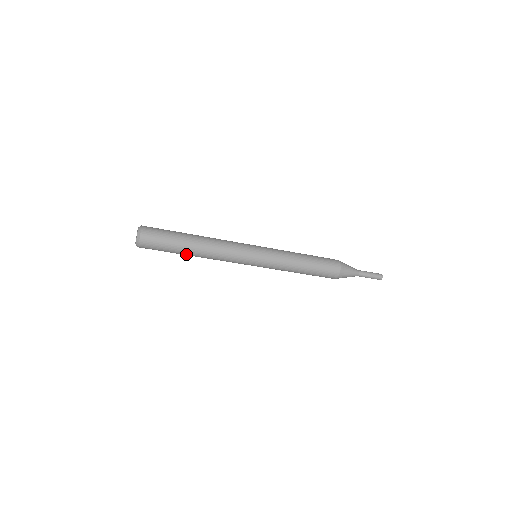
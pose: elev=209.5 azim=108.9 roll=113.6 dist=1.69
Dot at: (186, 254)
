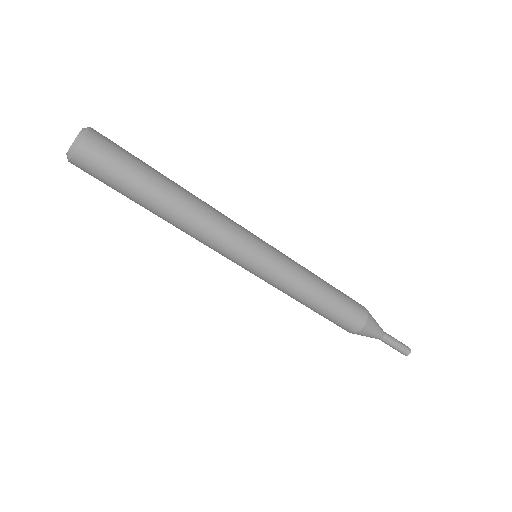
Dot at: (148, 208)
